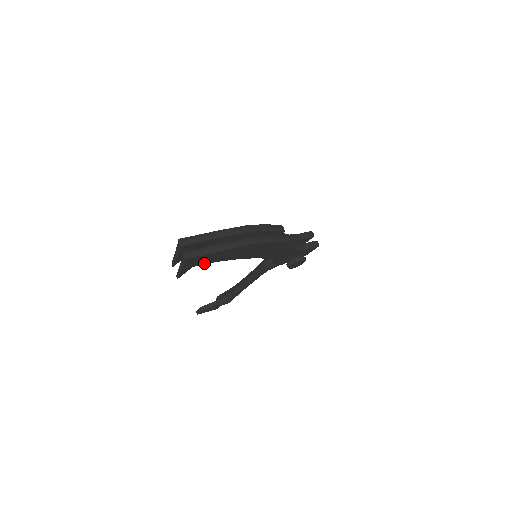
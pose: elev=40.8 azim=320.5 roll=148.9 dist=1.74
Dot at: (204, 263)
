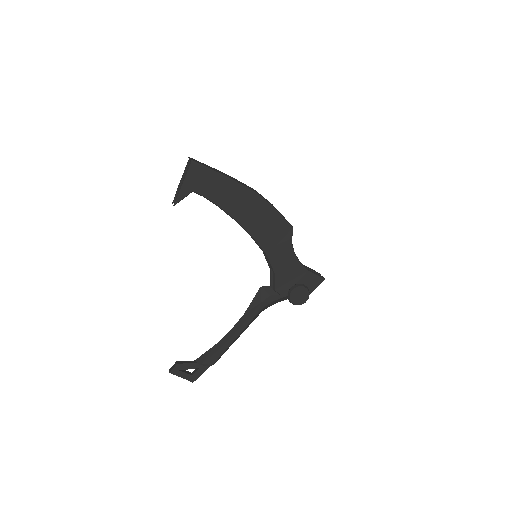
Dot at: (204, 194)
